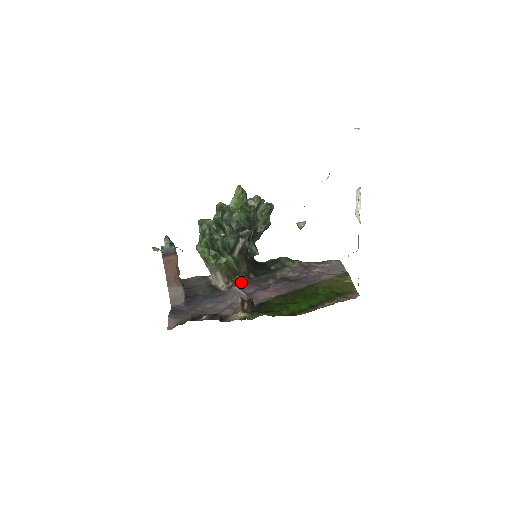
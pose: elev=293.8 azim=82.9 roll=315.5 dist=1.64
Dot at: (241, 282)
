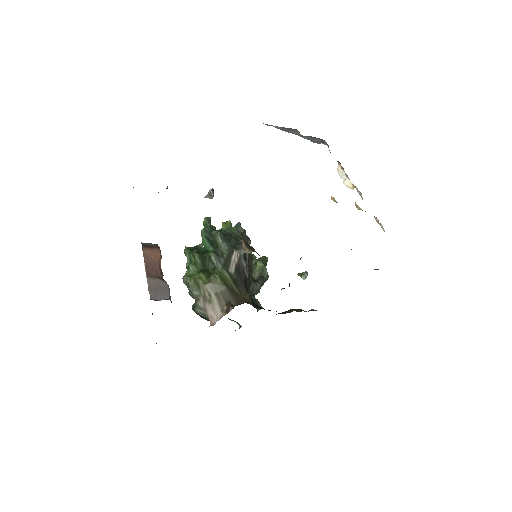
Dot at: occluded
